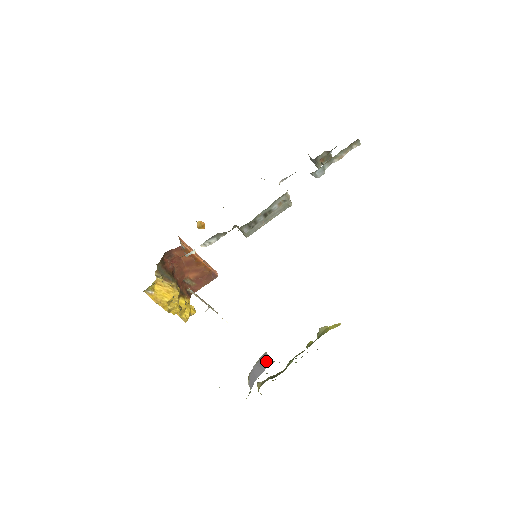
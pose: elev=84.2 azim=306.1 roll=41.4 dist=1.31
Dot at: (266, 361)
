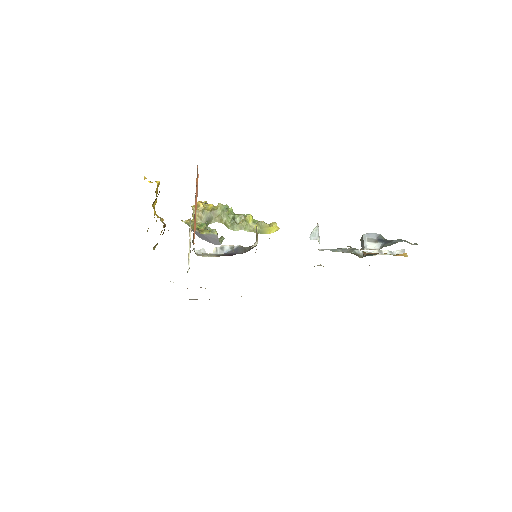
Dot at: (215, 241)
